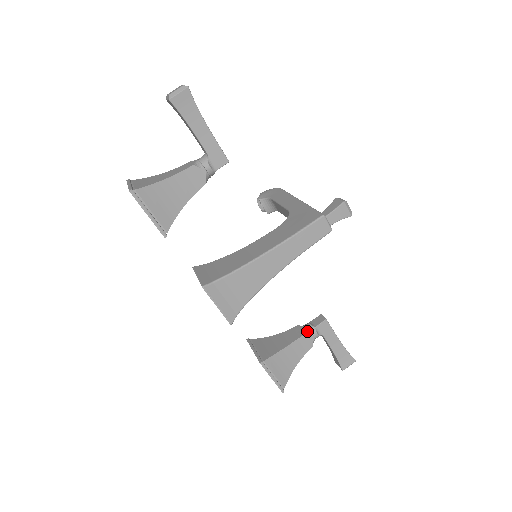
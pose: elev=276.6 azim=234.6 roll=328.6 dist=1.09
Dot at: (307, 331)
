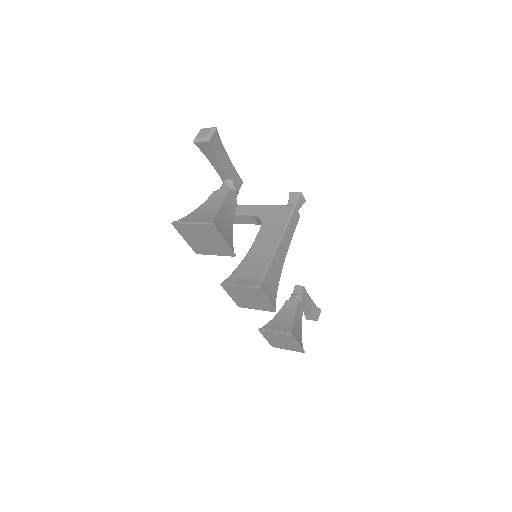
Dot at: (298, 300)
